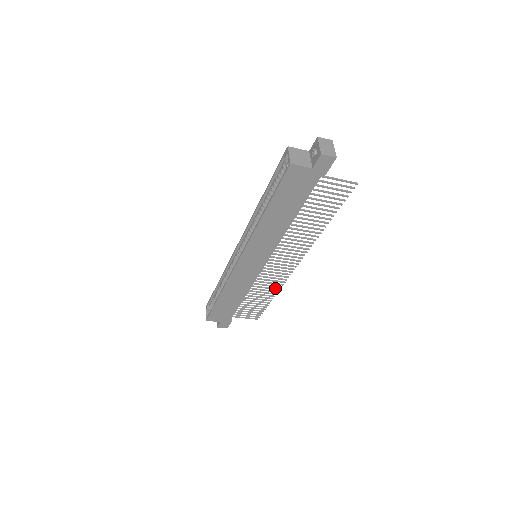
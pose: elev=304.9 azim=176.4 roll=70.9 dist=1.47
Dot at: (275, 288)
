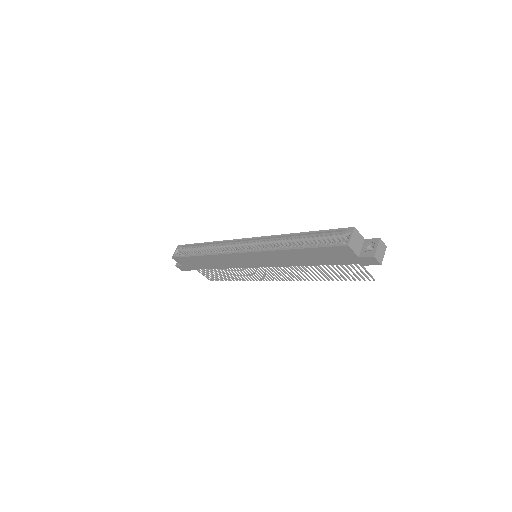
Dot at: occluded
